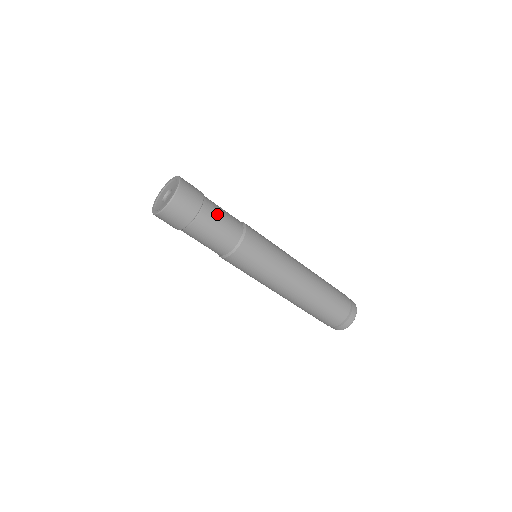
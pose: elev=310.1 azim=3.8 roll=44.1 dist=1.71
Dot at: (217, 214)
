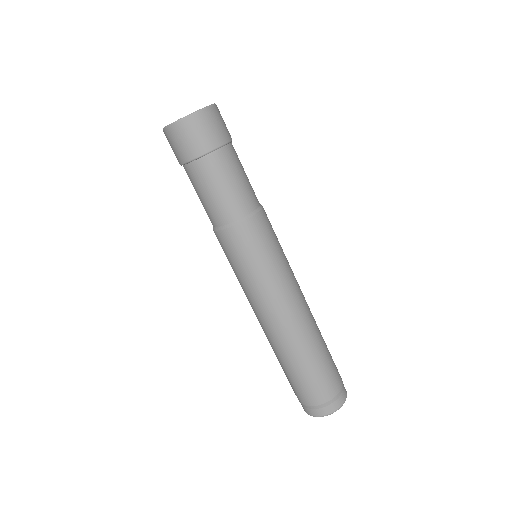
Dot at: occluded
